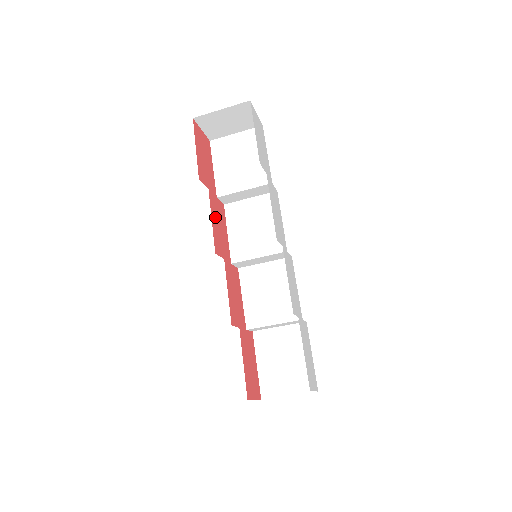
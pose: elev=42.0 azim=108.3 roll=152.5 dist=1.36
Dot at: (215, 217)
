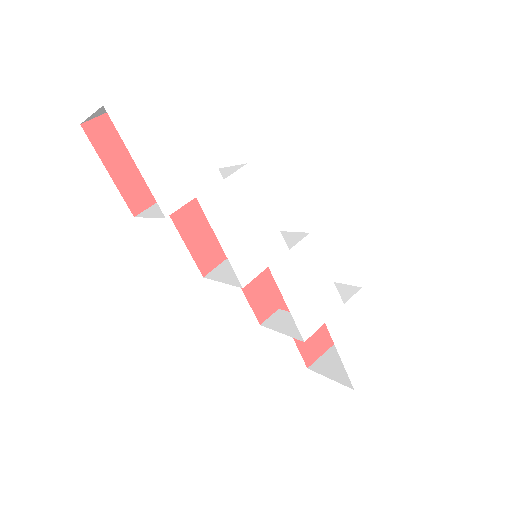
Dot at: (190, 223)
